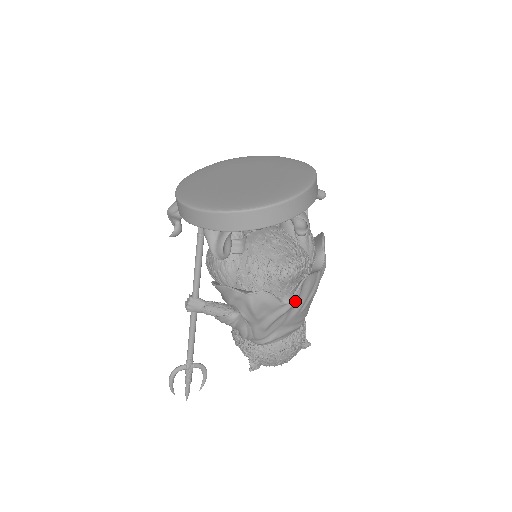
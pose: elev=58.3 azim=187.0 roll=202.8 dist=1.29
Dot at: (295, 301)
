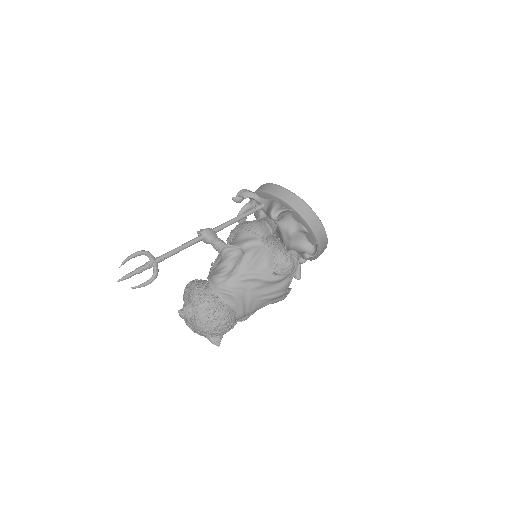
Dot at: (276, 280)
